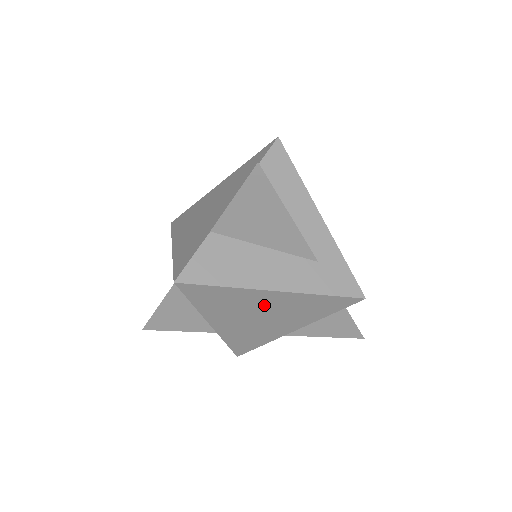
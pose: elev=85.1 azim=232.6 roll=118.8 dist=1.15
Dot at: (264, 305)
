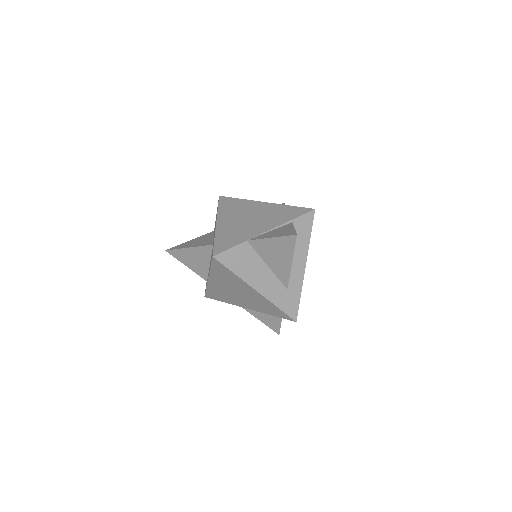
Dot at: (245, 291)
